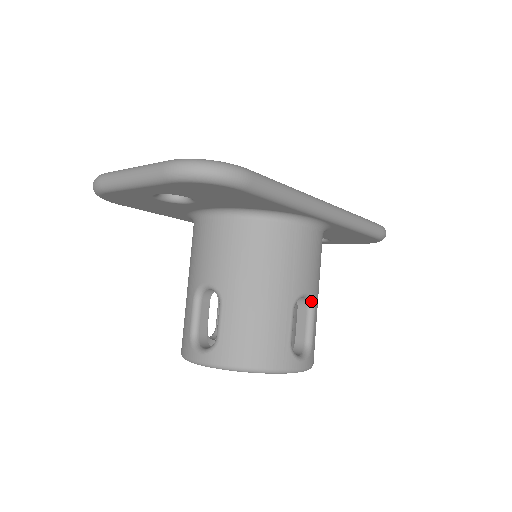
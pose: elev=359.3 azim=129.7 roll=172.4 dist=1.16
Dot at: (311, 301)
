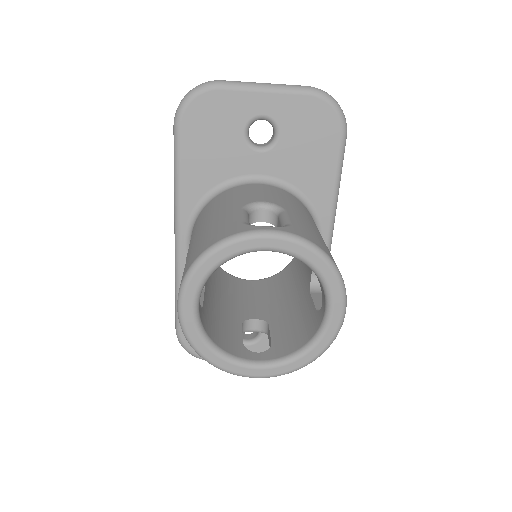
Dot at: occluded
